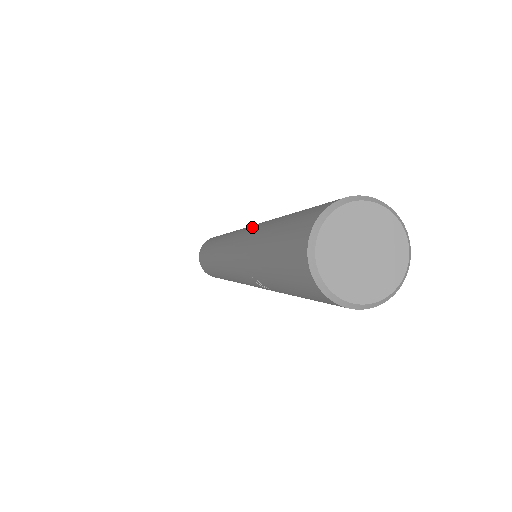
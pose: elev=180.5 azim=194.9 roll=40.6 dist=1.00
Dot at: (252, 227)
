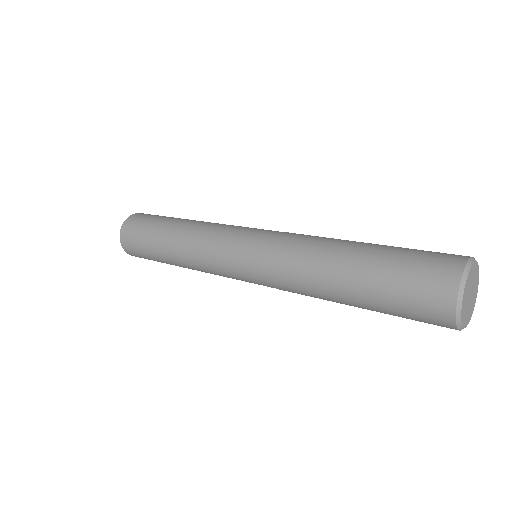
Dot at: (282, 268)
